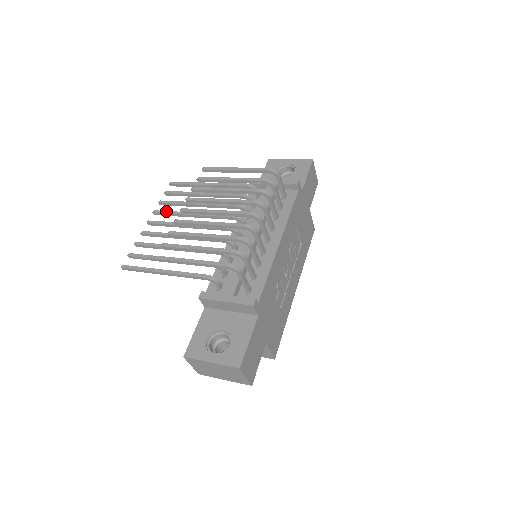
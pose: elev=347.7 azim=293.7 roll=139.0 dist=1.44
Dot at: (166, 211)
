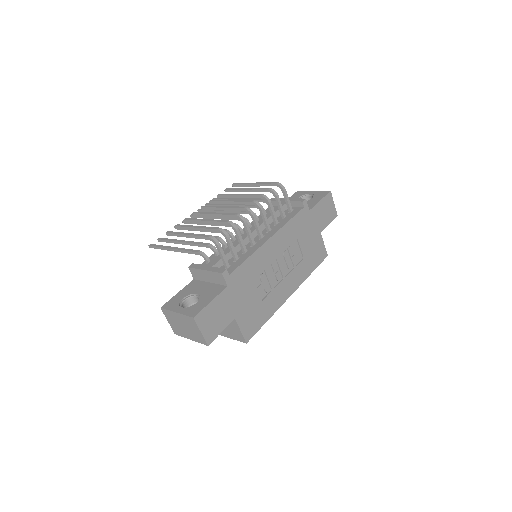
Dot at: occluded
